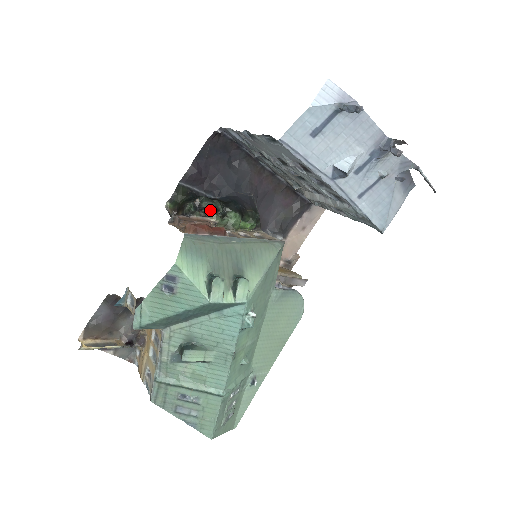
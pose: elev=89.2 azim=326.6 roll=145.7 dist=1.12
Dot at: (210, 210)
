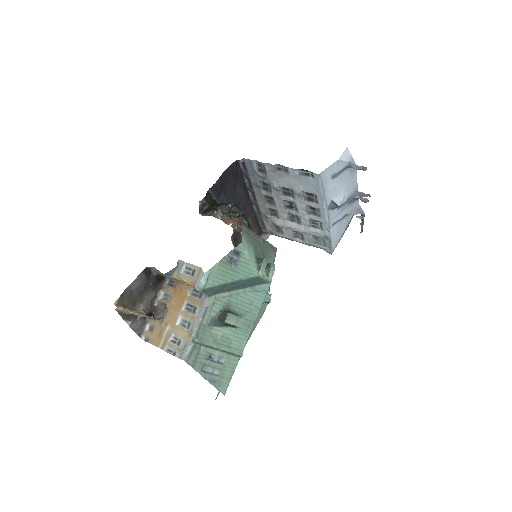
Dot at: (234, 215)
